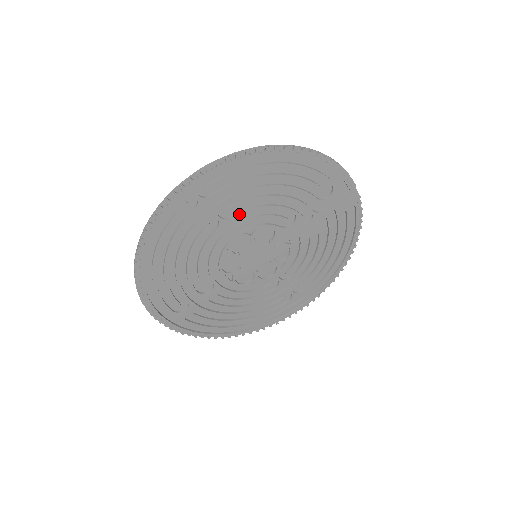
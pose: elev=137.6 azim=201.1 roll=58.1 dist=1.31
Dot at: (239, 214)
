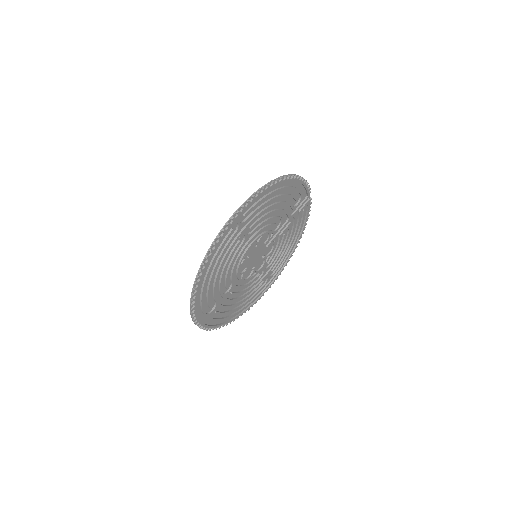
Dot at: (256, 229)
